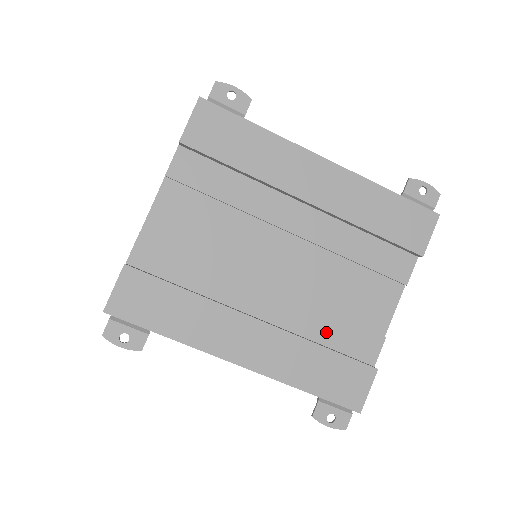
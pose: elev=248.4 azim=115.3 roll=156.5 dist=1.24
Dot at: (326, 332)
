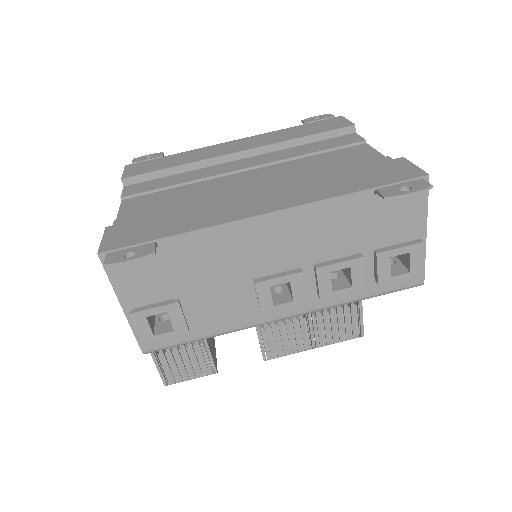
Dot at: occluded
